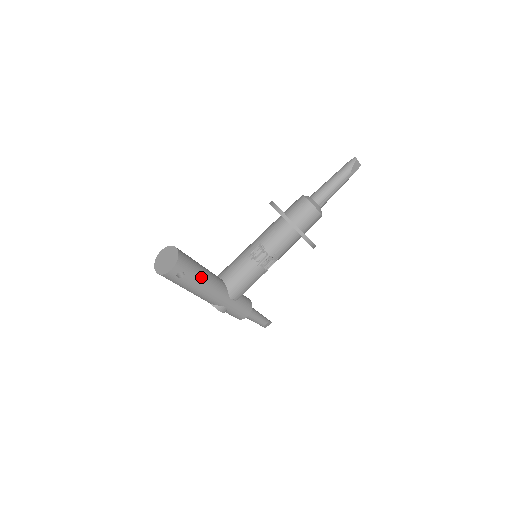
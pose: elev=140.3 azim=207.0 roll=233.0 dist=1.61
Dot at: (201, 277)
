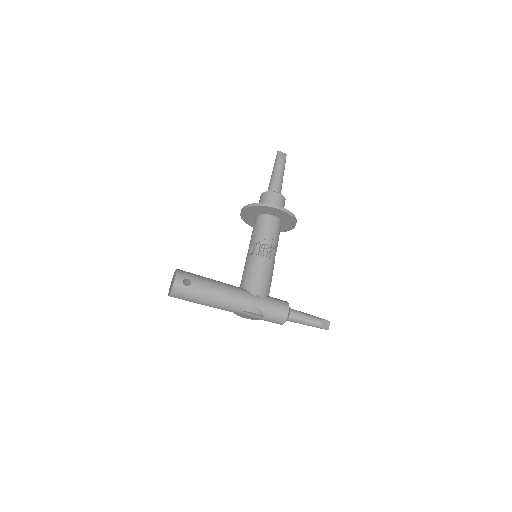
Dot at: (210, 282)
